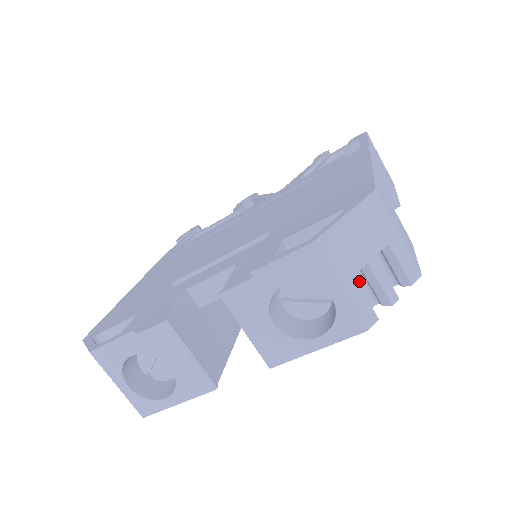
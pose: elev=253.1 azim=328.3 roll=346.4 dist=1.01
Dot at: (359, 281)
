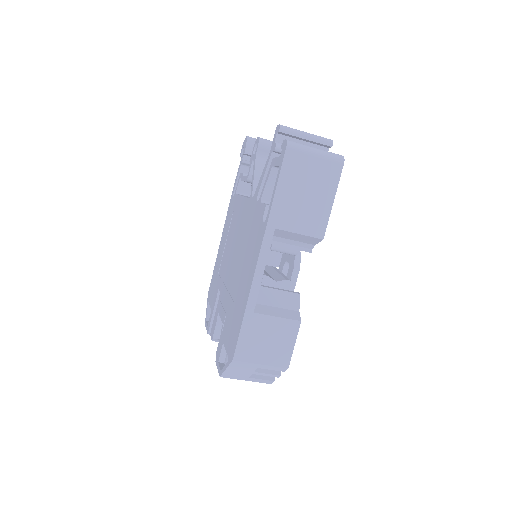
Dot at: occluded
